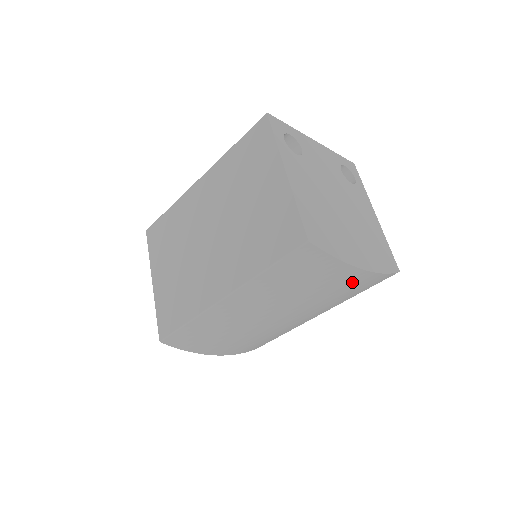
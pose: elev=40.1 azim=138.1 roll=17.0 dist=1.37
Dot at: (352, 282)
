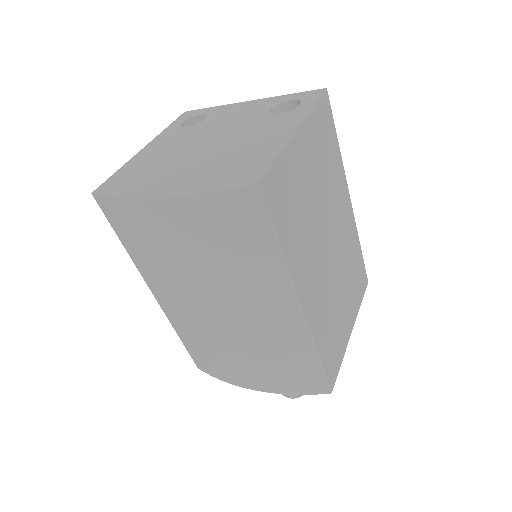
Dot at: (183, 225)
